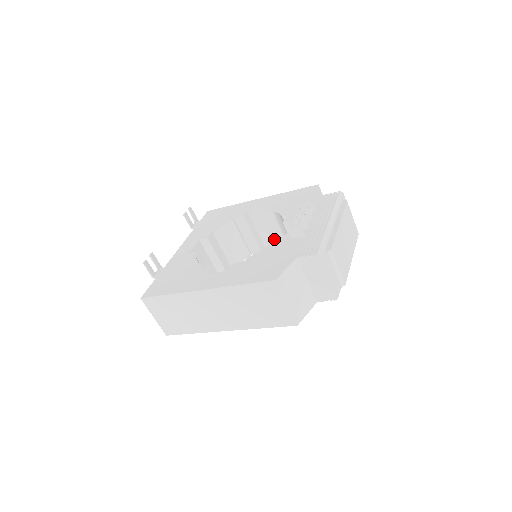
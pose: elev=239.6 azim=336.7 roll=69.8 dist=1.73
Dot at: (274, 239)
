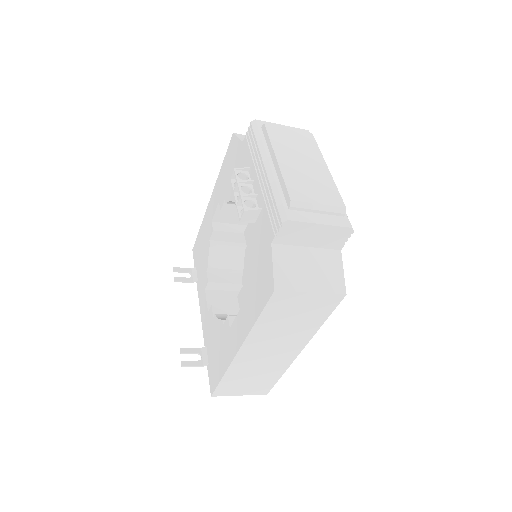
Dot at: occluded
